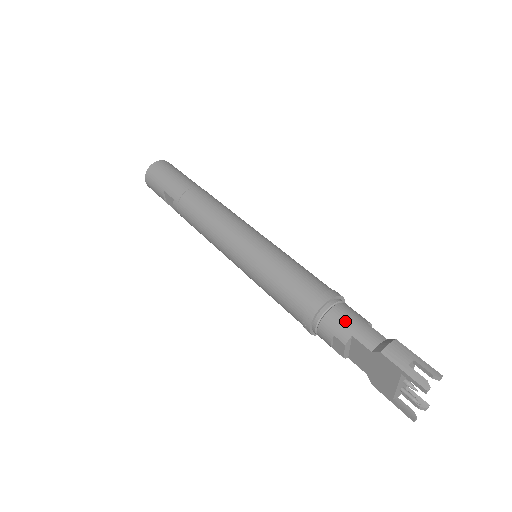
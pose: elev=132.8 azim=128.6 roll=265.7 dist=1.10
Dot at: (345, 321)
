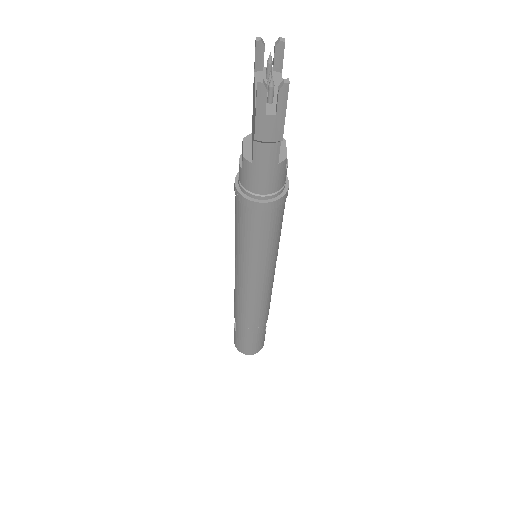
Dot at: occluded
